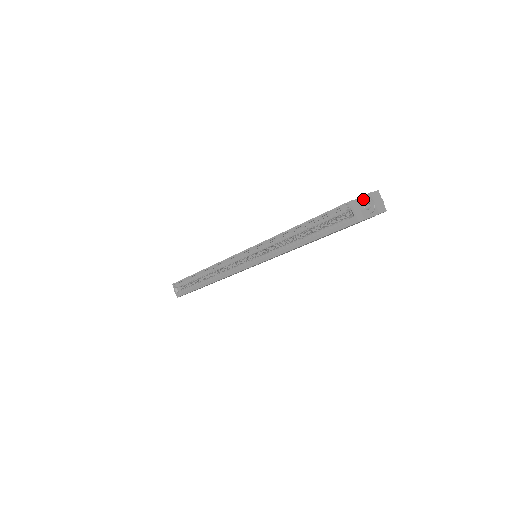
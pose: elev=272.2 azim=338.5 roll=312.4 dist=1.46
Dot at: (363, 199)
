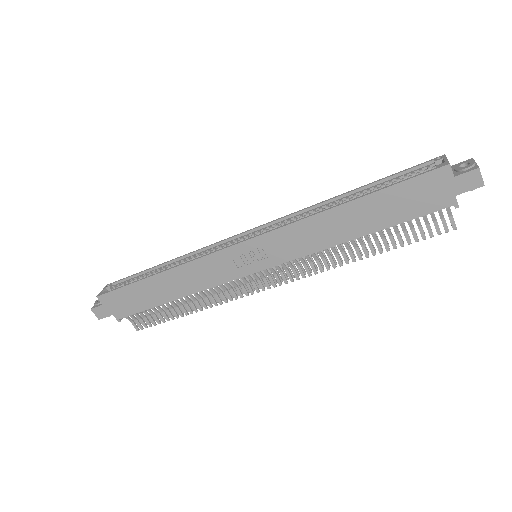
Dot at: (459, 164)
